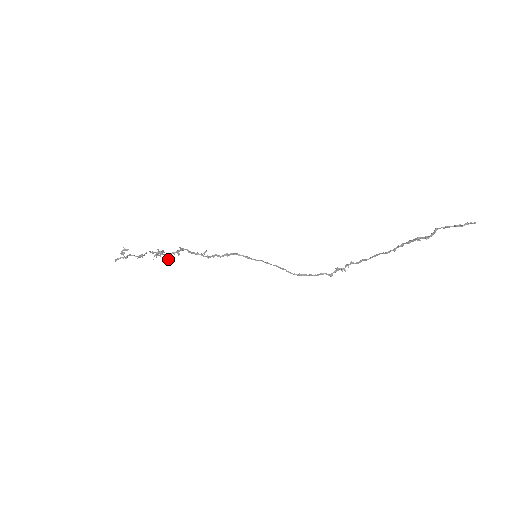
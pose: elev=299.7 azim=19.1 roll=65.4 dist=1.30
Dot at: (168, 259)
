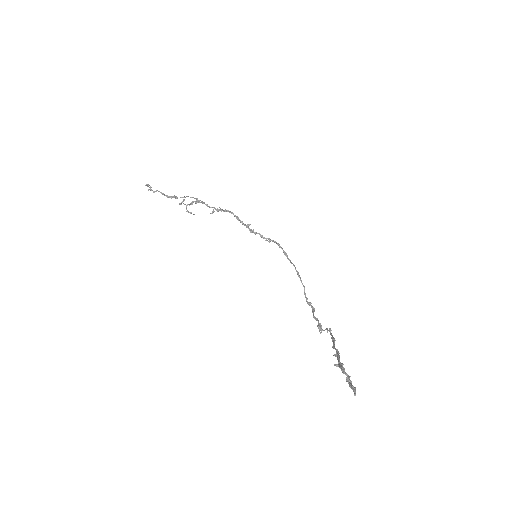
Dot at: (188, 211)
